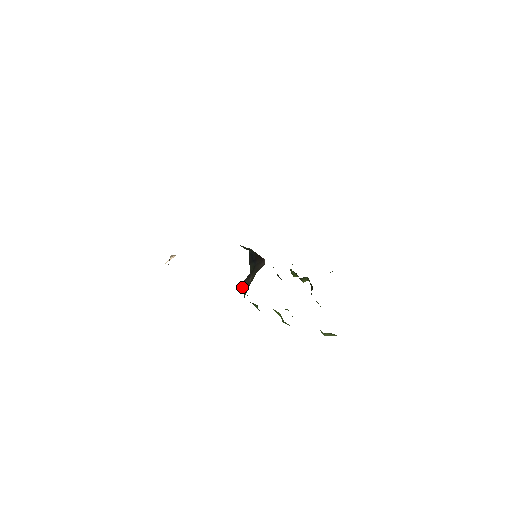
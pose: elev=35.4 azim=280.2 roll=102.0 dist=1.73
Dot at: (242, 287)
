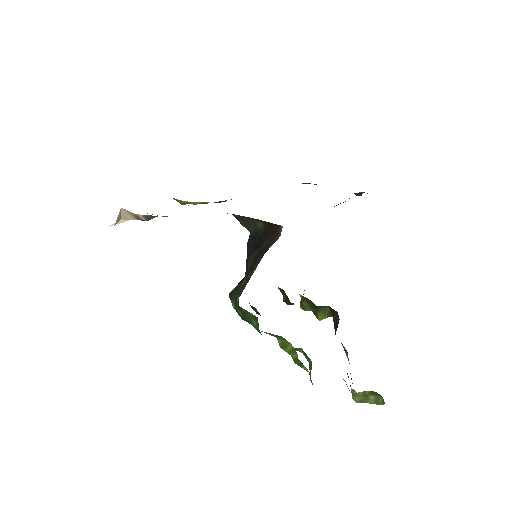
Dot at: (232, 294)
